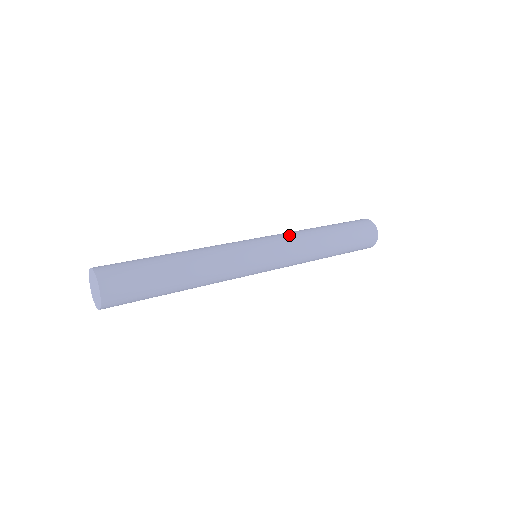
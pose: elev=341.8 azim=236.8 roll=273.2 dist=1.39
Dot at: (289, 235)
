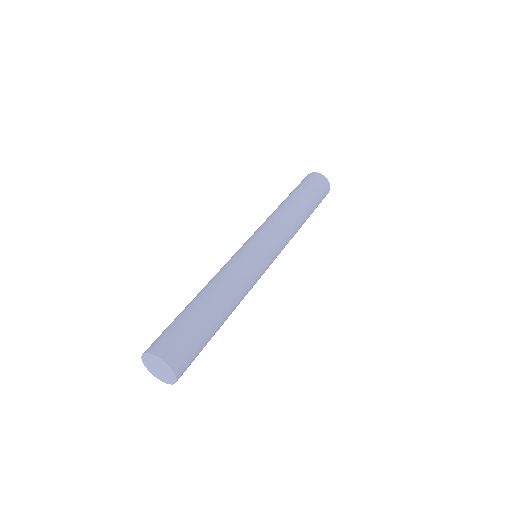
Dot at: (264, 223)
